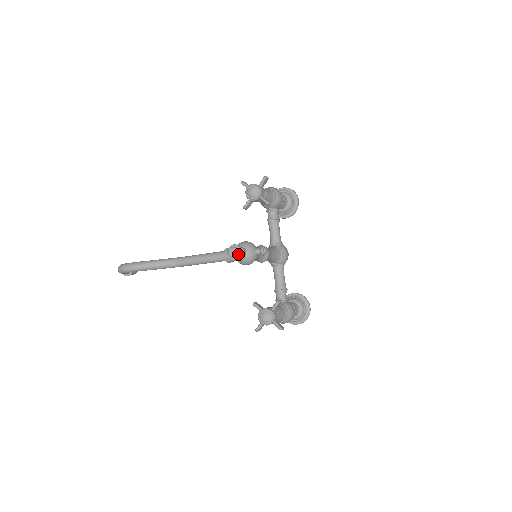
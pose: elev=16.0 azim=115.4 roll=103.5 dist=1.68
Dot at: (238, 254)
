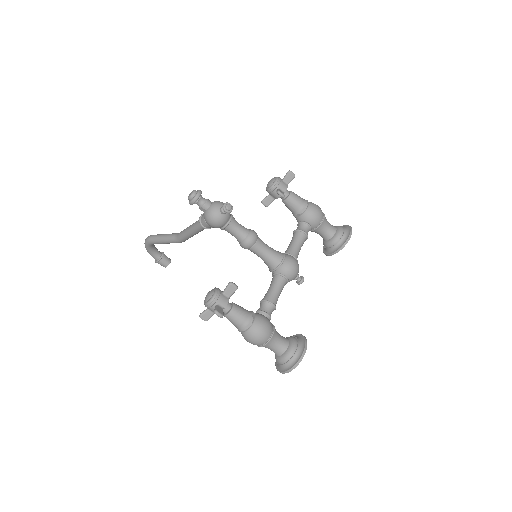
Dot at: (194, 196)
